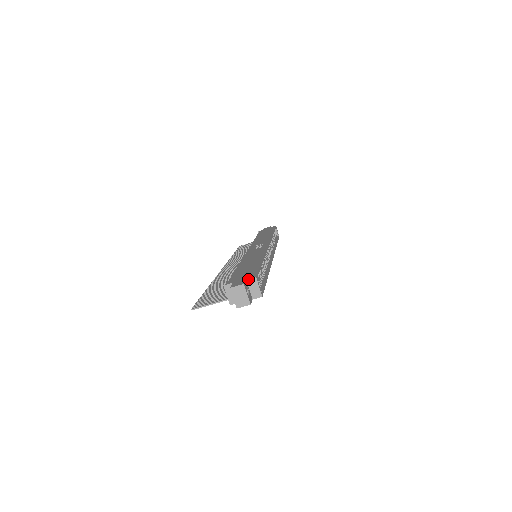
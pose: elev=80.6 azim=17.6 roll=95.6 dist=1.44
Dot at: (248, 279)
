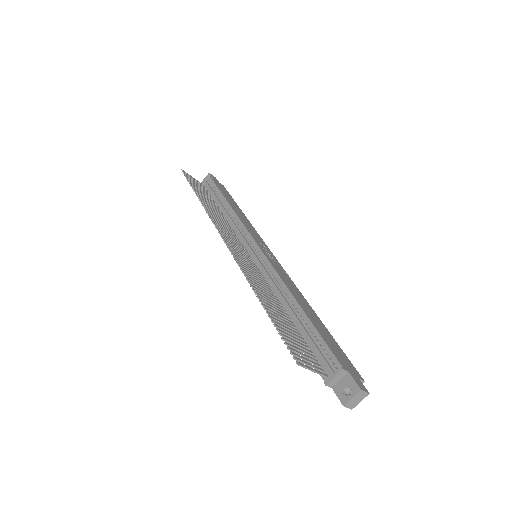
Dot at: (360, 379)
